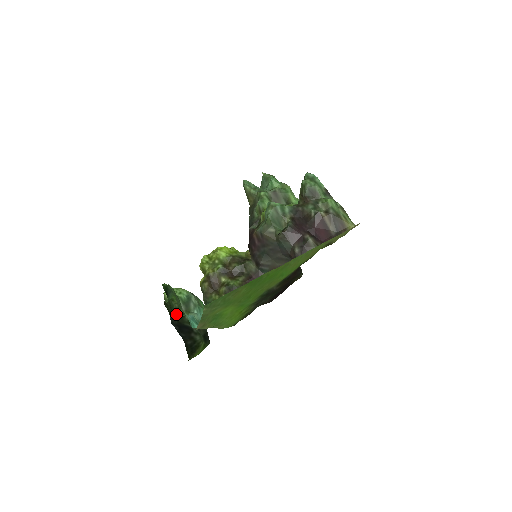
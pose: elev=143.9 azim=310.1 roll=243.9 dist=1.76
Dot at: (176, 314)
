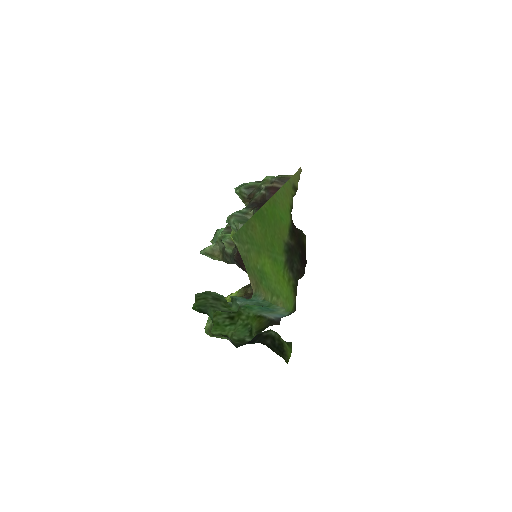
Dot at: (235, 343)
